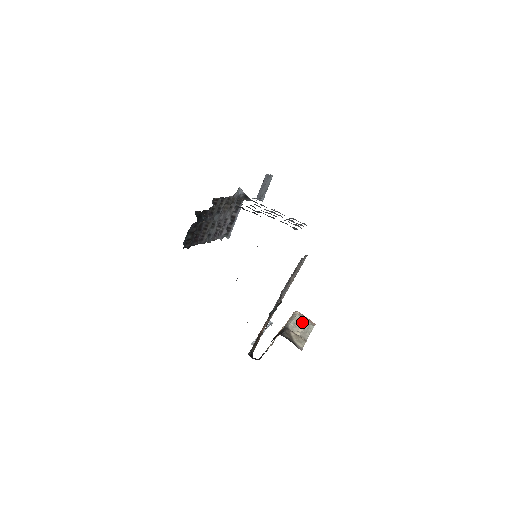
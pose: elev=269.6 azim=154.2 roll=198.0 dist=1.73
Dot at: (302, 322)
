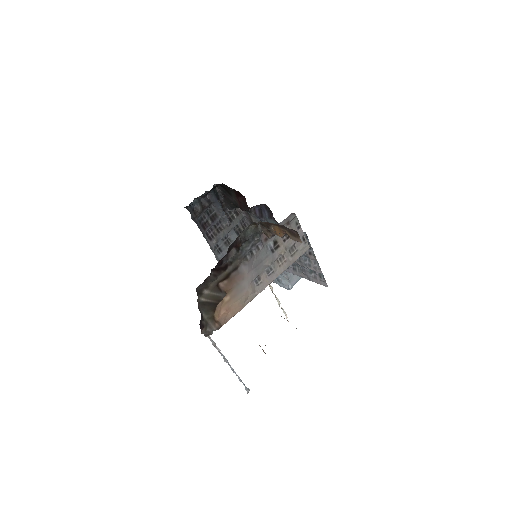
Dot at: (279, 302)
